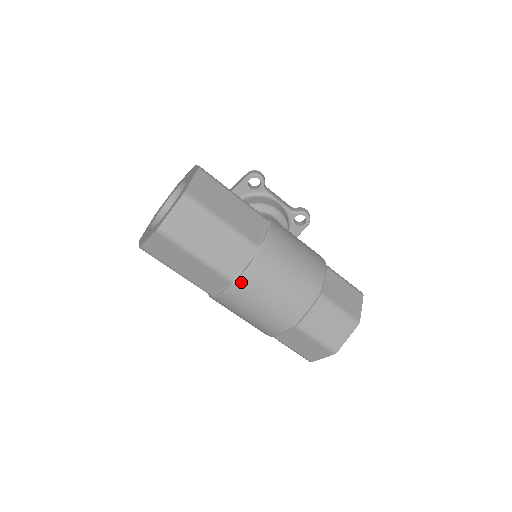
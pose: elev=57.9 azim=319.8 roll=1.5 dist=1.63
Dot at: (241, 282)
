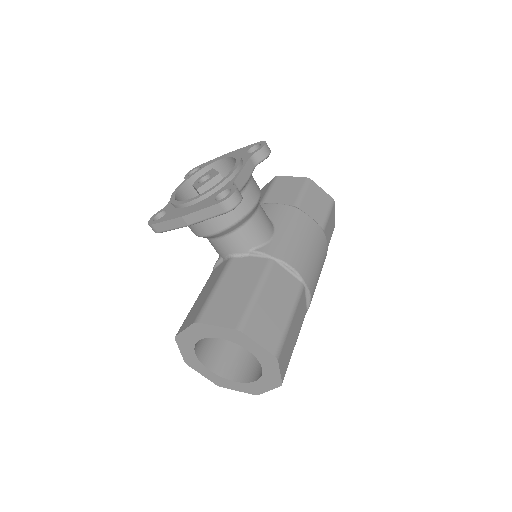
Dot at: occluded
